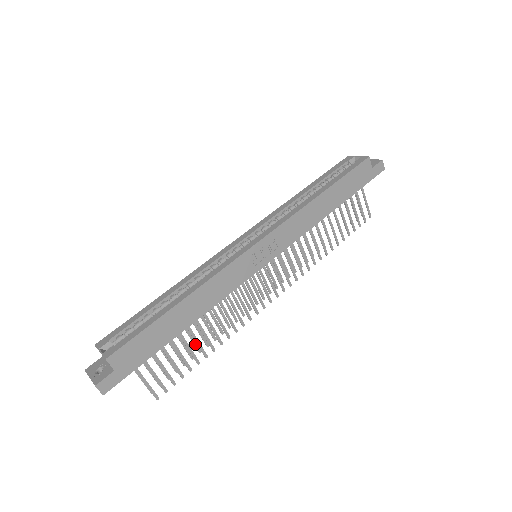
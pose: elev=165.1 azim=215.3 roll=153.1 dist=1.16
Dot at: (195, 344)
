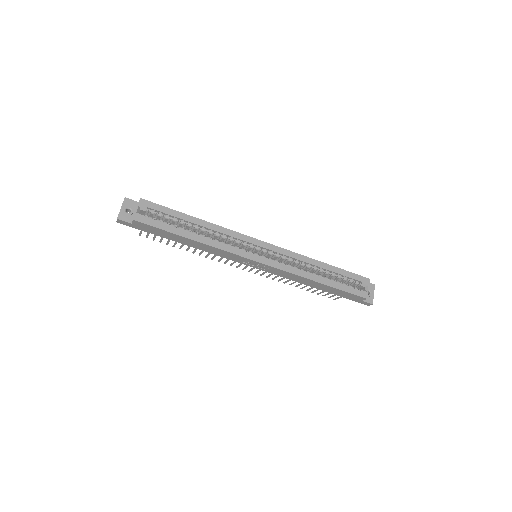
Dot at: occluded
